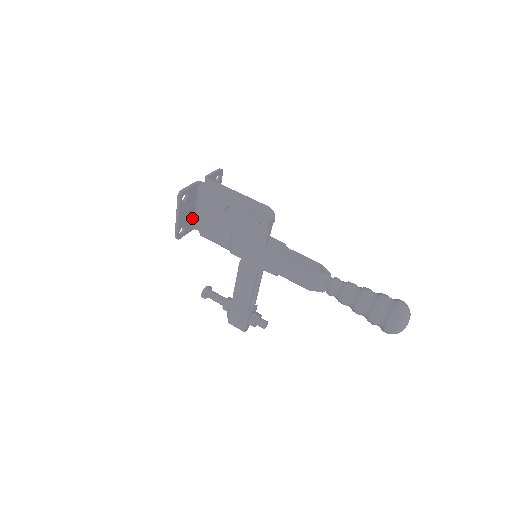
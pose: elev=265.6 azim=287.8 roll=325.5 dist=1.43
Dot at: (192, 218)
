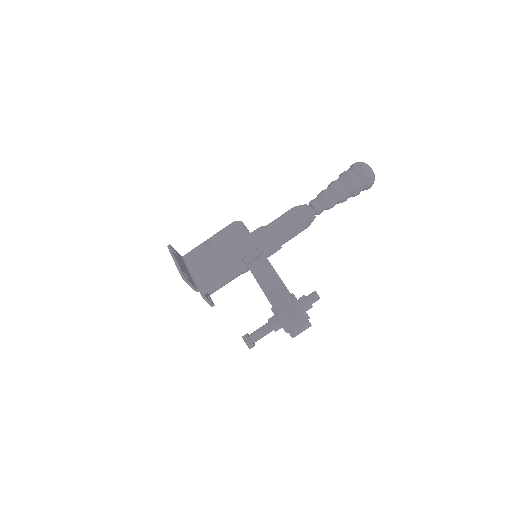
Dot at: (190, 278)
